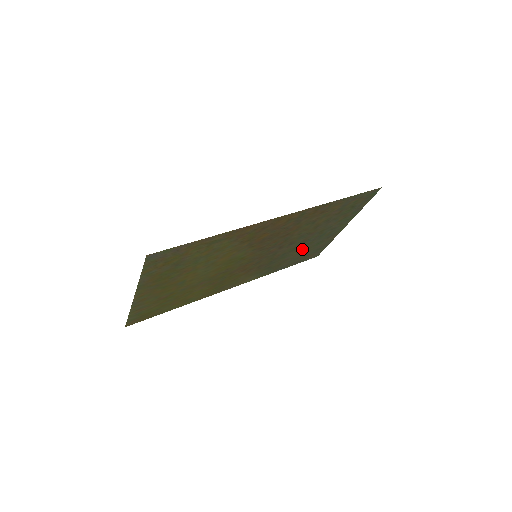
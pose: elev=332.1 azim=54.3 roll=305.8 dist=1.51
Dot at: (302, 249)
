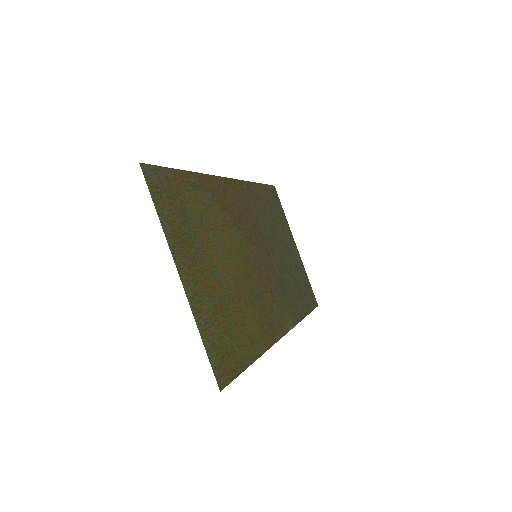
Dot at: (291, 275)
